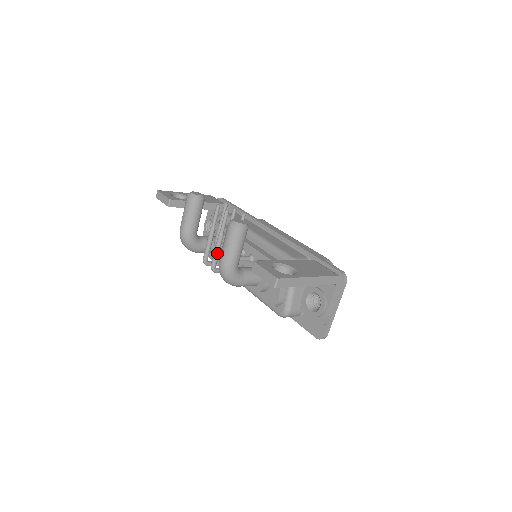
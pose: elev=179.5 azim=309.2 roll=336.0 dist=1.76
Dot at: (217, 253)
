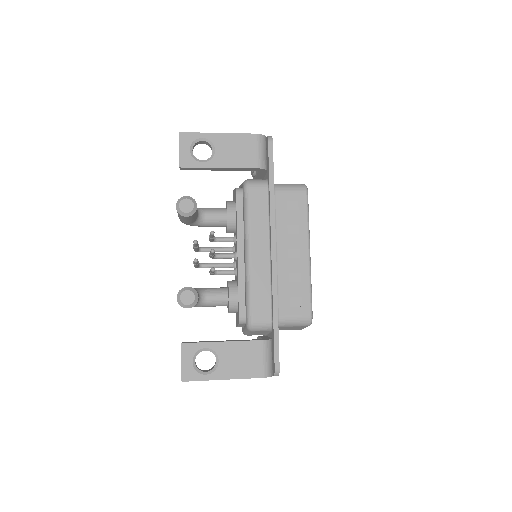
Dot at: (195, 266)
